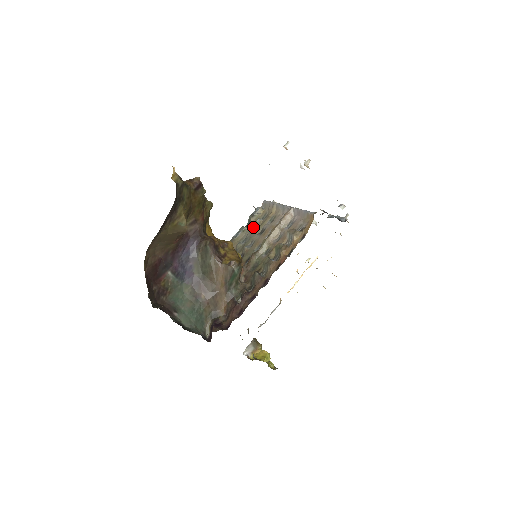
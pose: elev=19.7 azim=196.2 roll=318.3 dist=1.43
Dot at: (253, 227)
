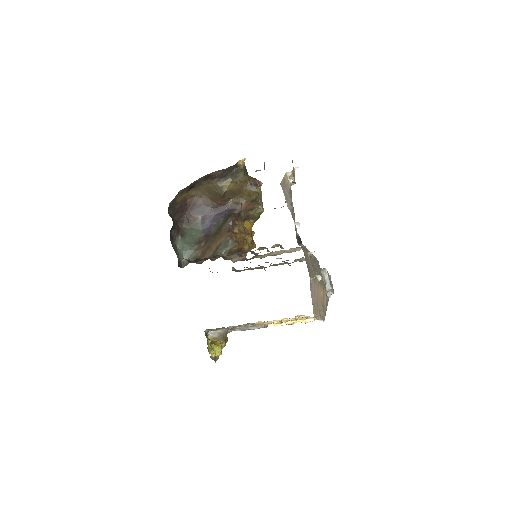
Dot at: (290, 263)
